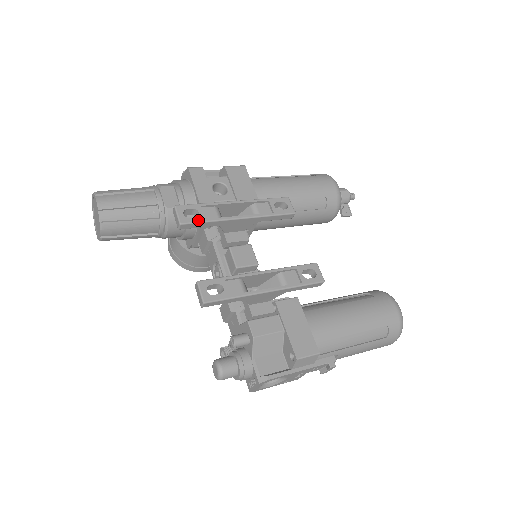
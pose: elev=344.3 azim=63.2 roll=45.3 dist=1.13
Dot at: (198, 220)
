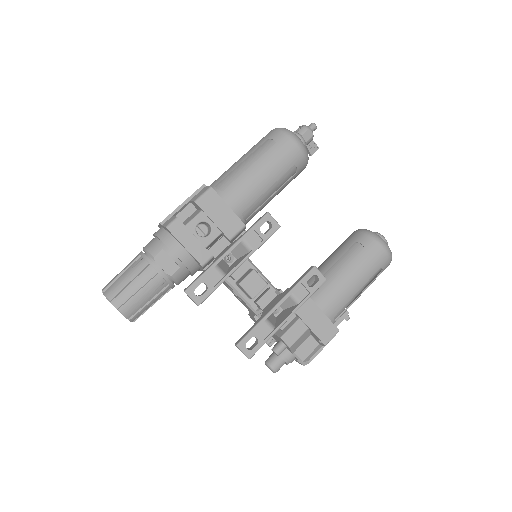
Dot at: (209, 292)
